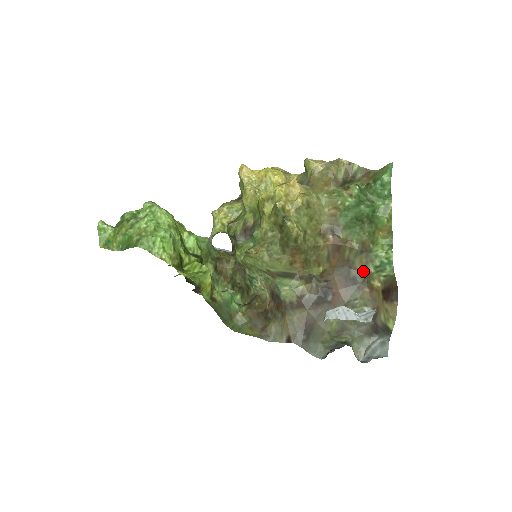
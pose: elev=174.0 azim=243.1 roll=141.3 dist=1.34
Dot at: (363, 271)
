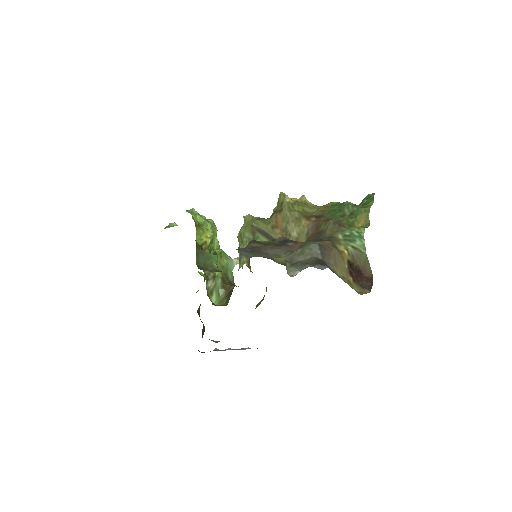
Dot at: (331, 236)
